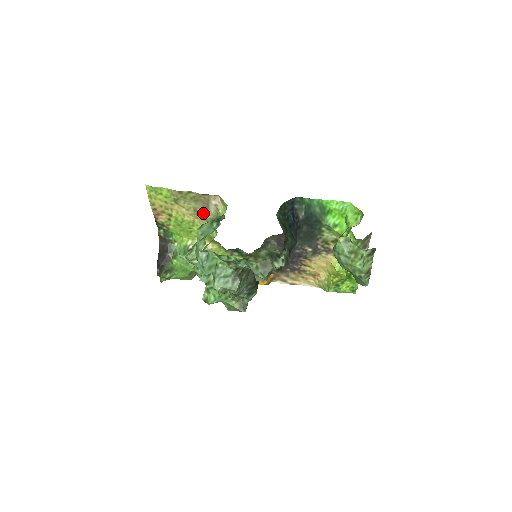
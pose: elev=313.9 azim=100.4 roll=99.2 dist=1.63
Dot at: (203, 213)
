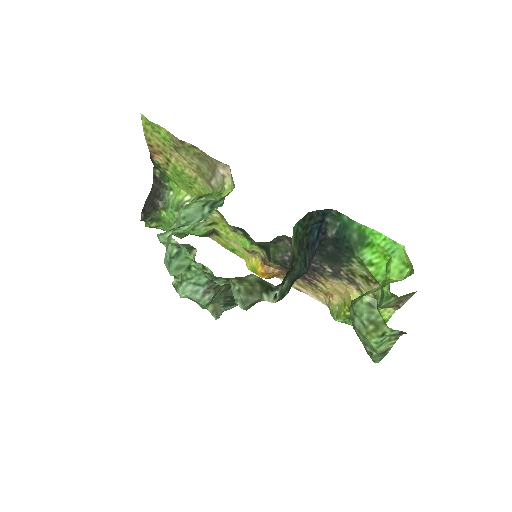
Dot at: (207, 176)
